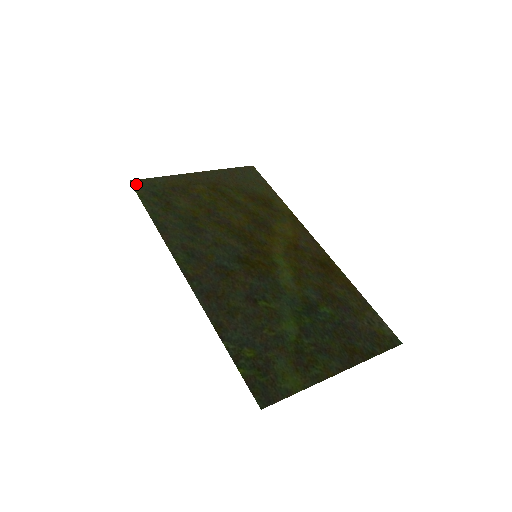
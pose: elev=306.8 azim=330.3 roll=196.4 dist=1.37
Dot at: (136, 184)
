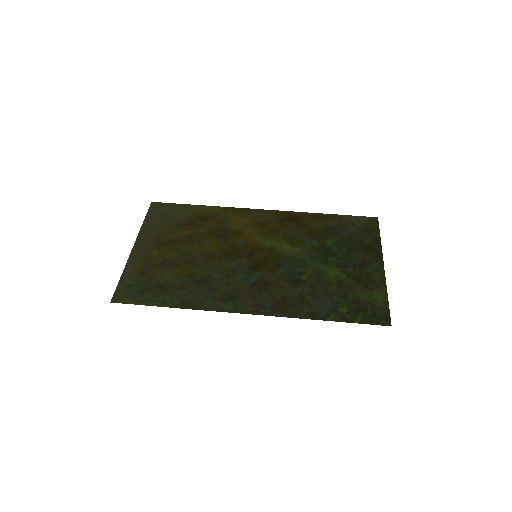
Dot at: (119, 299)
